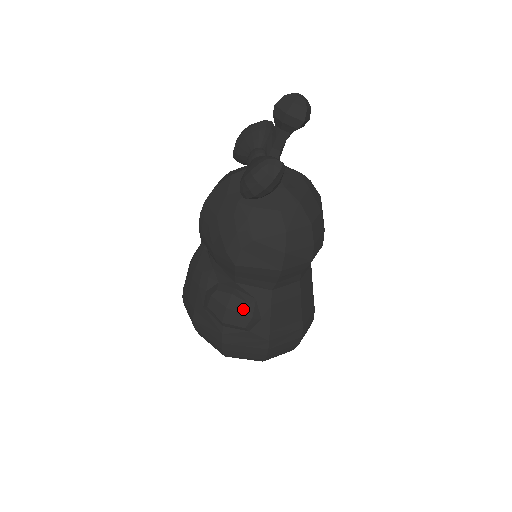
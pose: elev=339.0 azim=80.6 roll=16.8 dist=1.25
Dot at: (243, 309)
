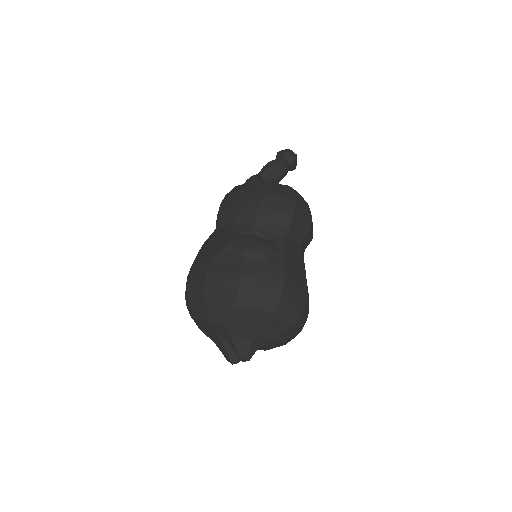
Dot at: (263, 241)
